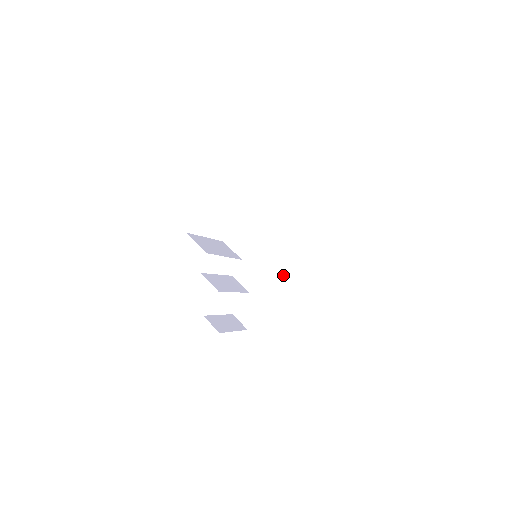
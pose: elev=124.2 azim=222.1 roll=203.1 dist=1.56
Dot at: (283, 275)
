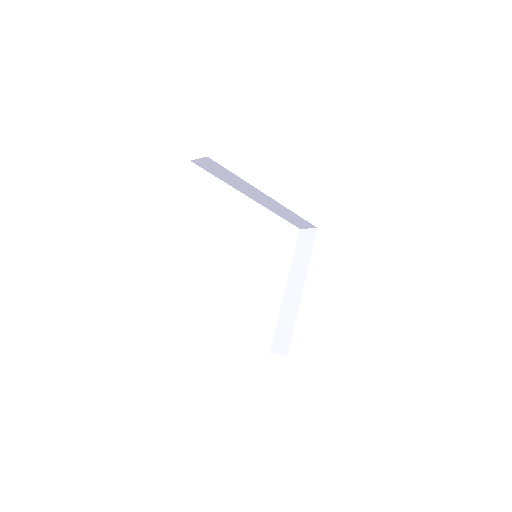
Dot at: (299, 288)
